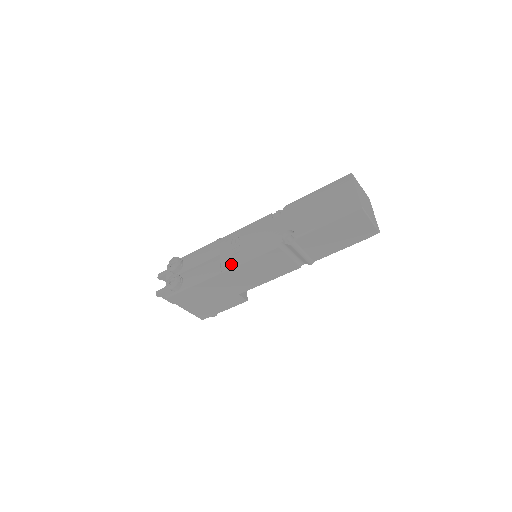
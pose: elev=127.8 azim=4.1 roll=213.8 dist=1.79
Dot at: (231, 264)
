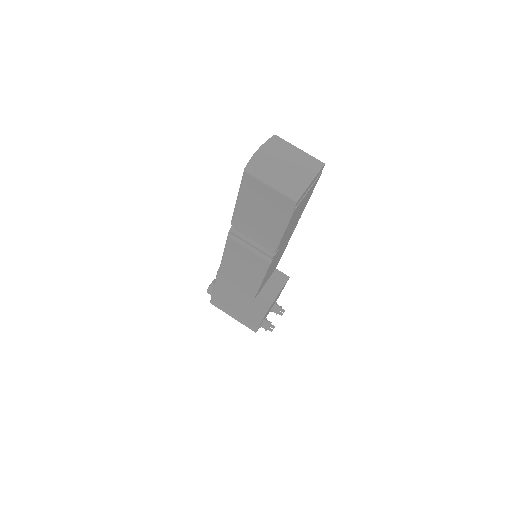
Dot at: occluded
